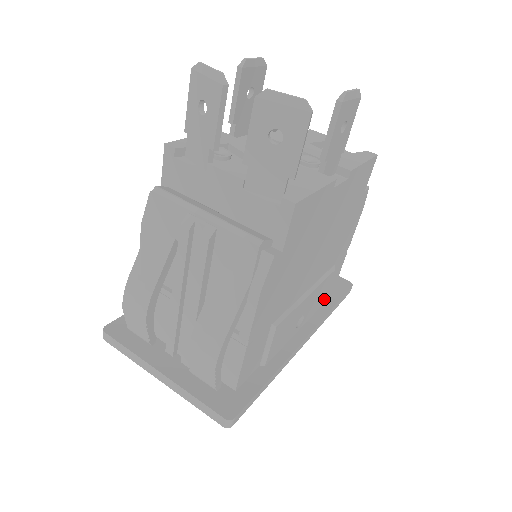
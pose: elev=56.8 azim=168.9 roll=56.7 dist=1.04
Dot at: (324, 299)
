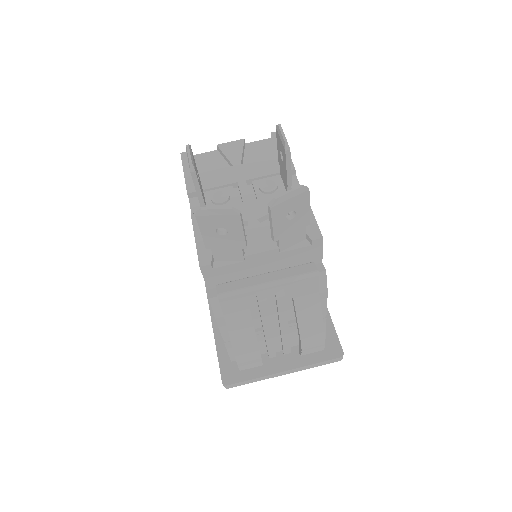
Dot at: occluded
